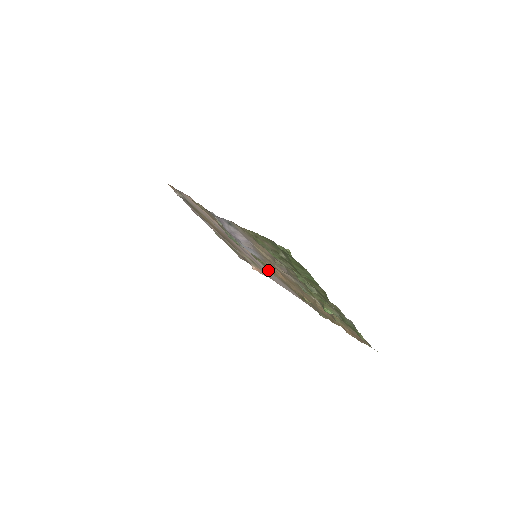
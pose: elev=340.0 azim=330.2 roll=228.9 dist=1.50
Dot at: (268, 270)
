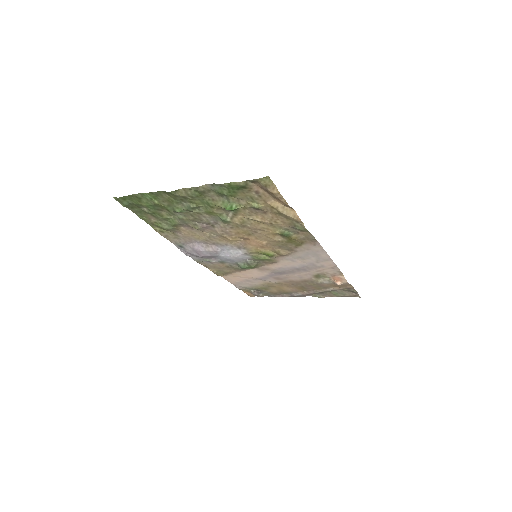
Dot at: (295, 260)
